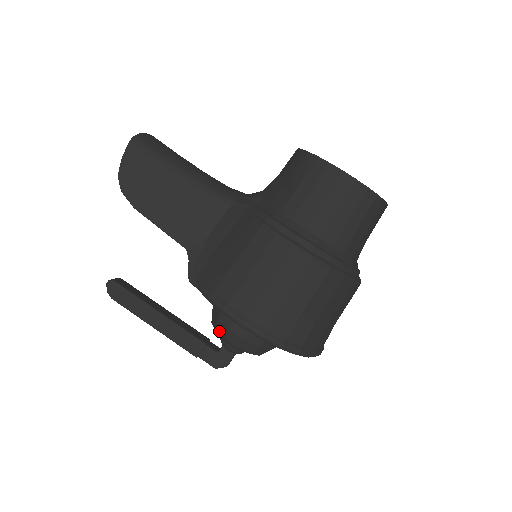
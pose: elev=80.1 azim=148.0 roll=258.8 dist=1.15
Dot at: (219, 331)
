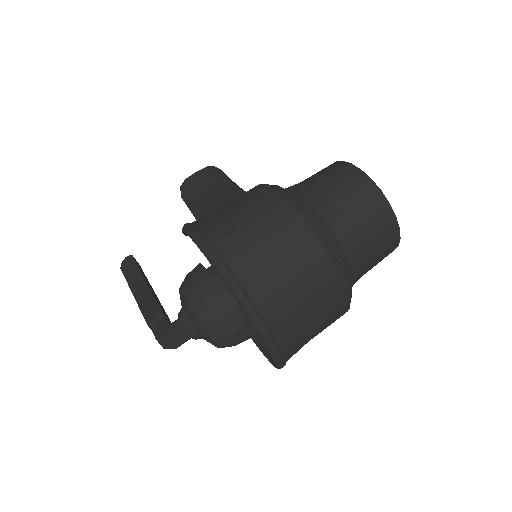
Dot at: (180, 287)
